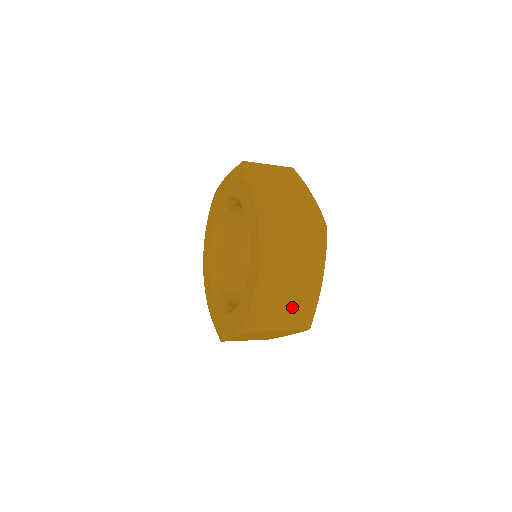
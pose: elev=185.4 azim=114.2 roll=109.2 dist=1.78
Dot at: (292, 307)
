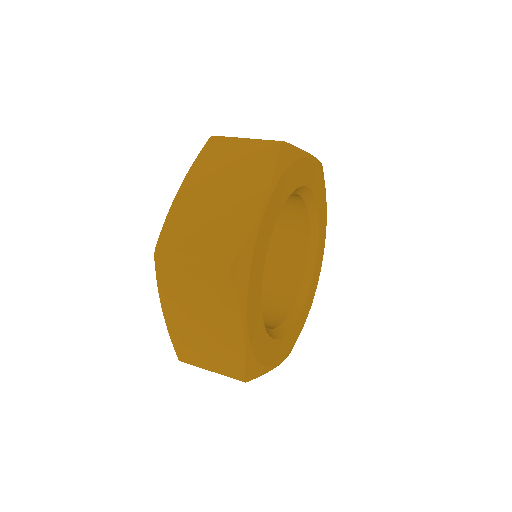
Dot at: (211, 351)
